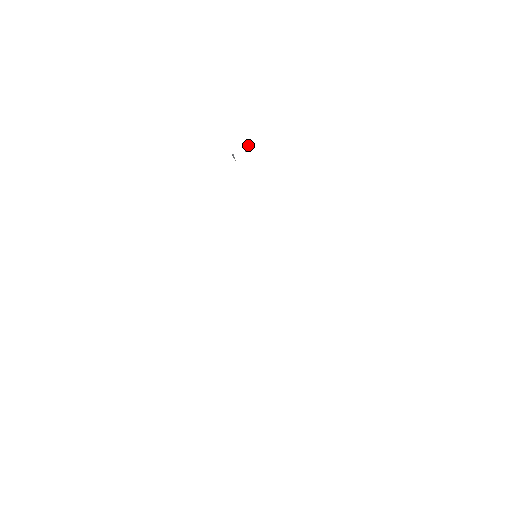
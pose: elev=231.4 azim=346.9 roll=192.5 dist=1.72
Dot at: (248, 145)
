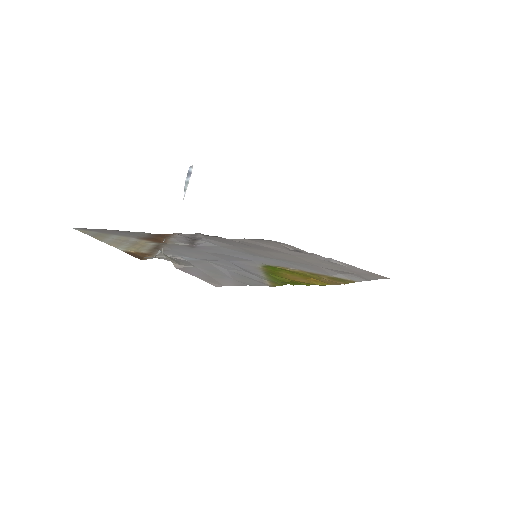
Dot at: (164, 240)
